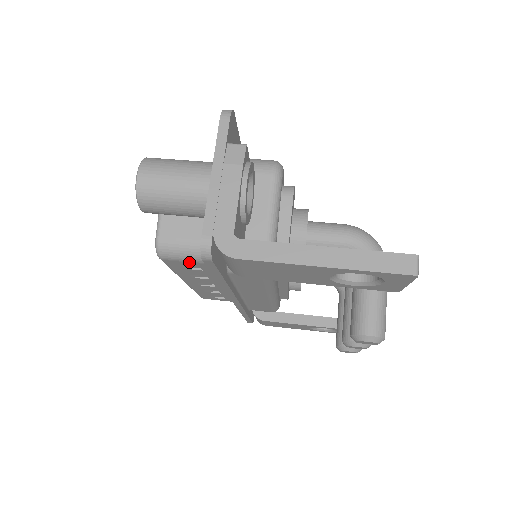
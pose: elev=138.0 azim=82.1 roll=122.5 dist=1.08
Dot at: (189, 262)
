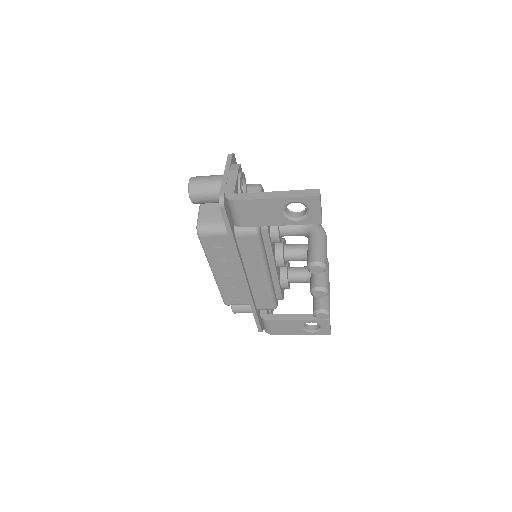
Dot at: (214, 236)
